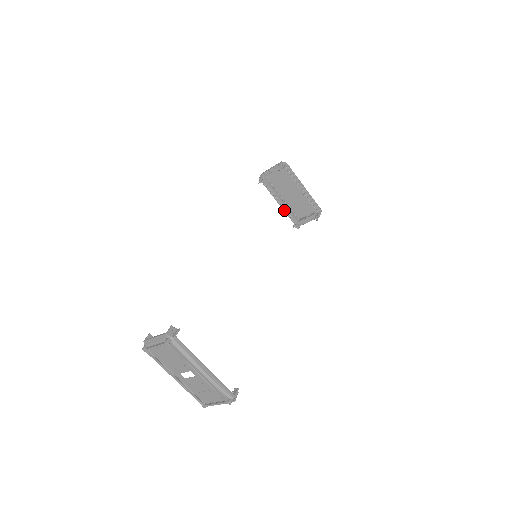
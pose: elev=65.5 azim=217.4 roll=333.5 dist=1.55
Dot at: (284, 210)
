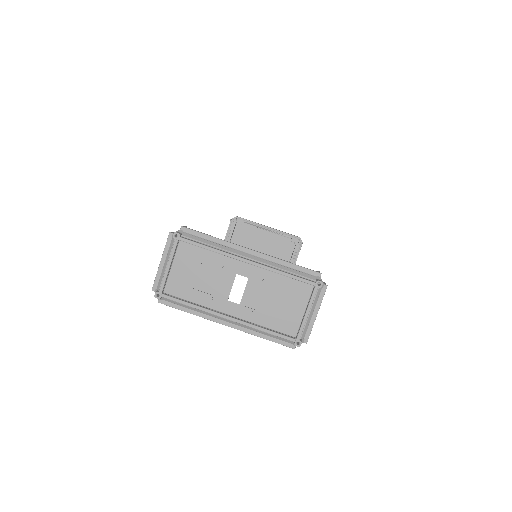
Dot at: occluded
